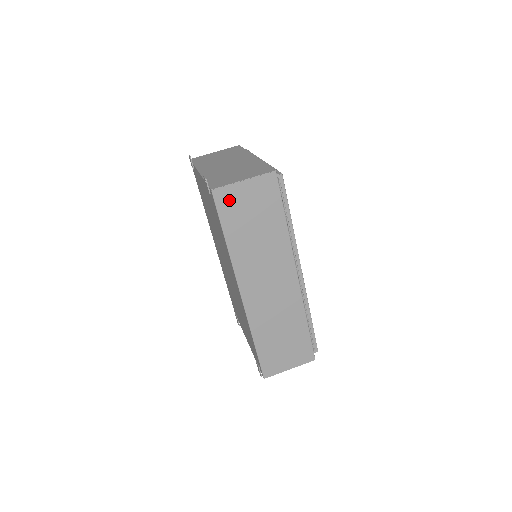
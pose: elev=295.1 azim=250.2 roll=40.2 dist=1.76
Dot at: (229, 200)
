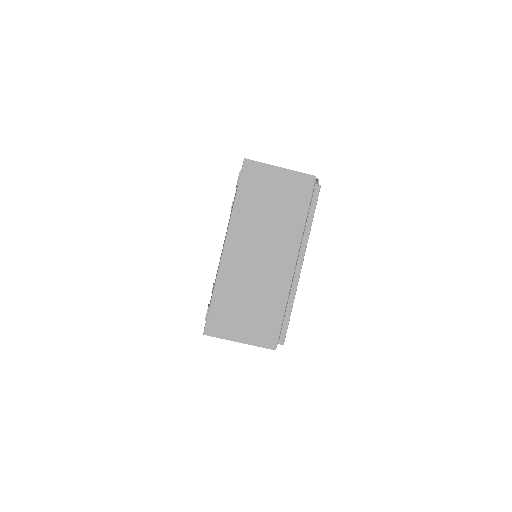
Dot at: occluded
